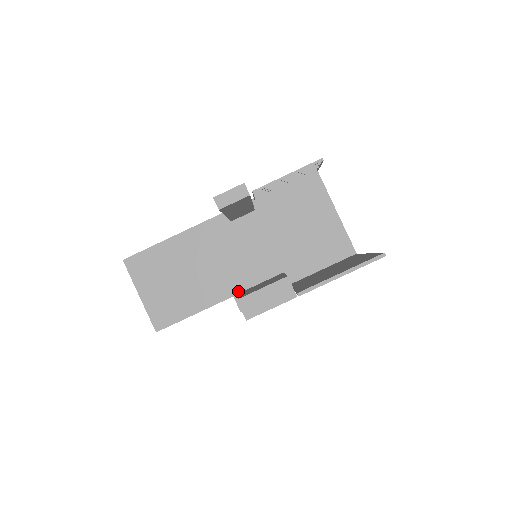
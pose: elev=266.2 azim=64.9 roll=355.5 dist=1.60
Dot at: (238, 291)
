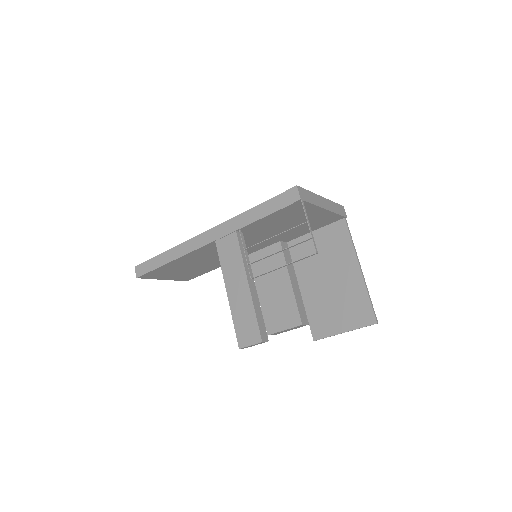
Dot at: occluded
